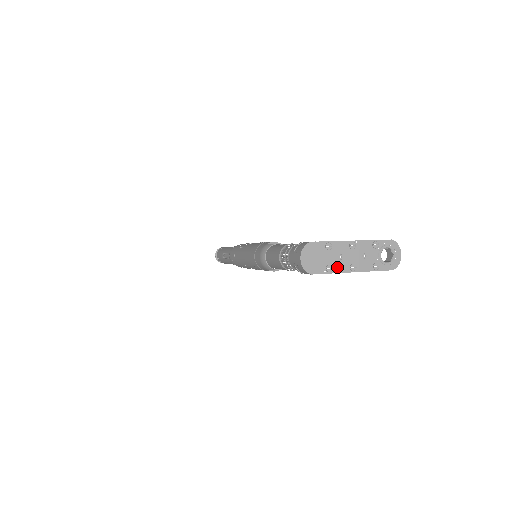
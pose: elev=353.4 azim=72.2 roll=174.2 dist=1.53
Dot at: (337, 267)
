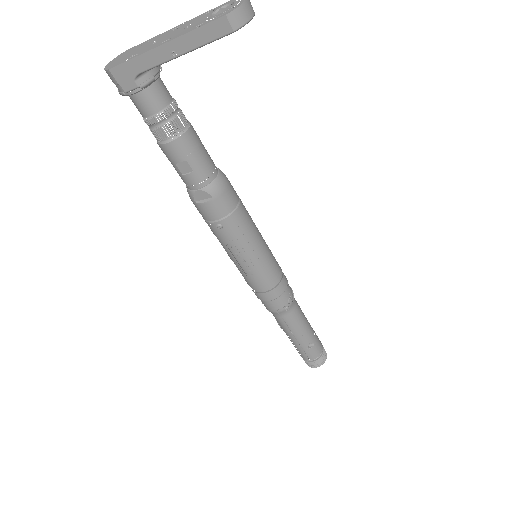
Dot at: (145, 51)
